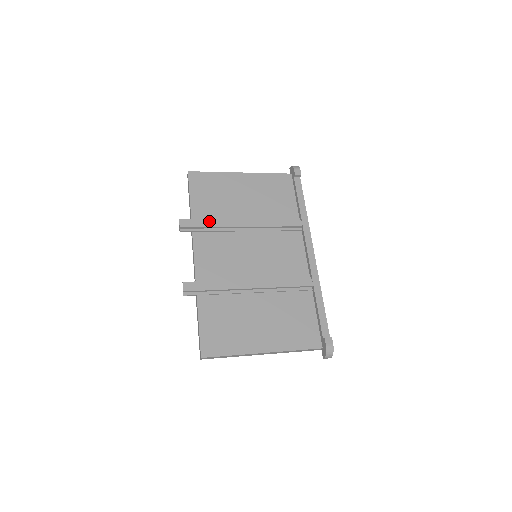
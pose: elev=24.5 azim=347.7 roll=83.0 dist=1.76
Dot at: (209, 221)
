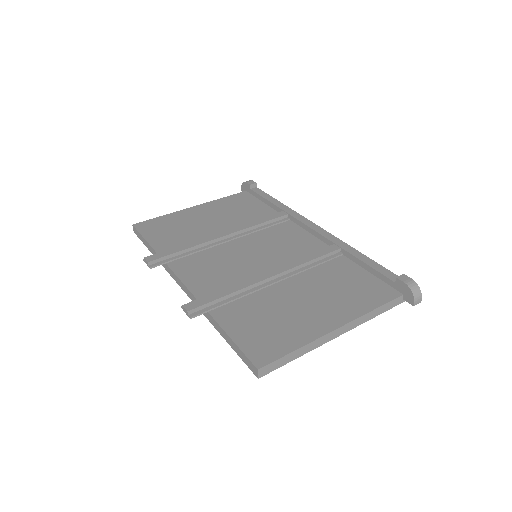
Dot at: (181, 246)
